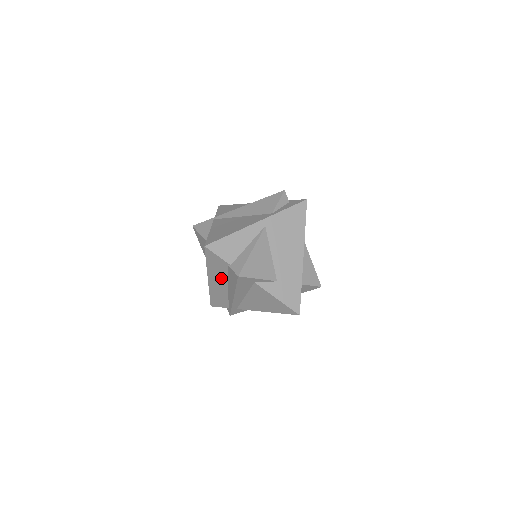
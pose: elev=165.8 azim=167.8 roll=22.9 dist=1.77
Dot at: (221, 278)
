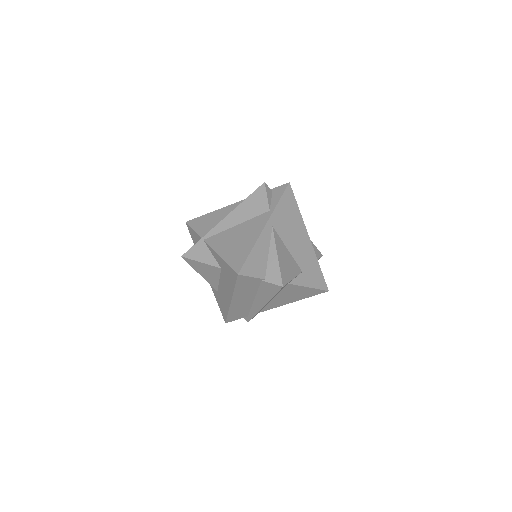
Dot at: (248, 295)
